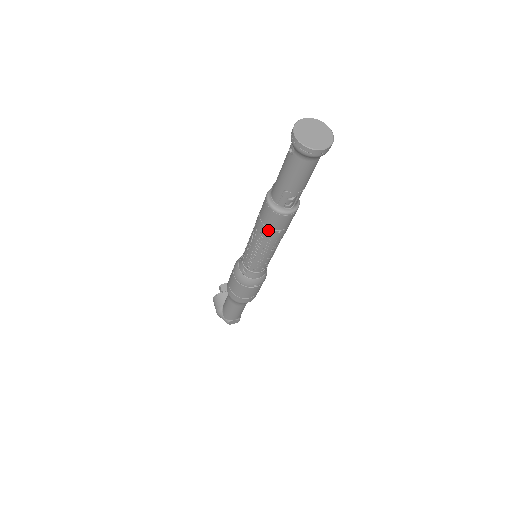
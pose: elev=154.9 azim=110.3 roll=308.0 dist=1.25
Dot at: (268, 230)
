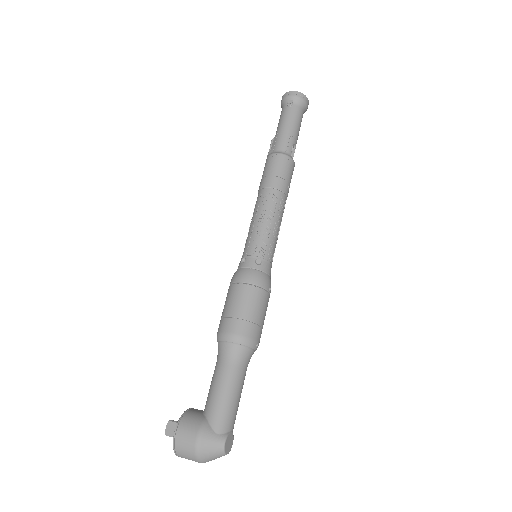
Dot at: (282, 181)
